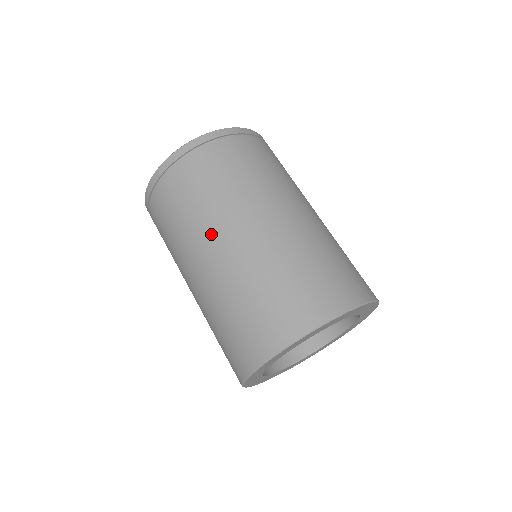
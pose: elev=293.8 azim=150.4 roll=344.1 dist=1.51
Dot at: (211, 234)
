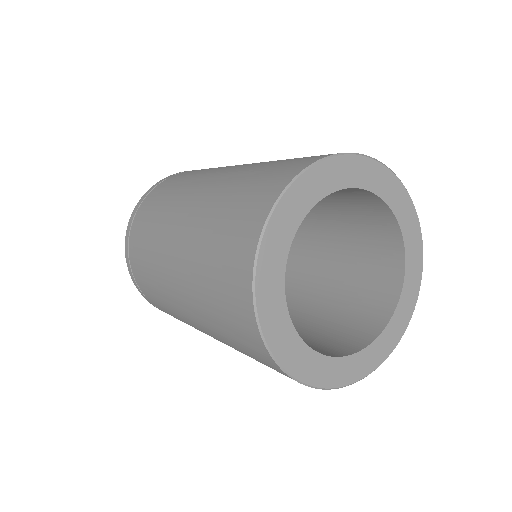
Dot at: occluded
